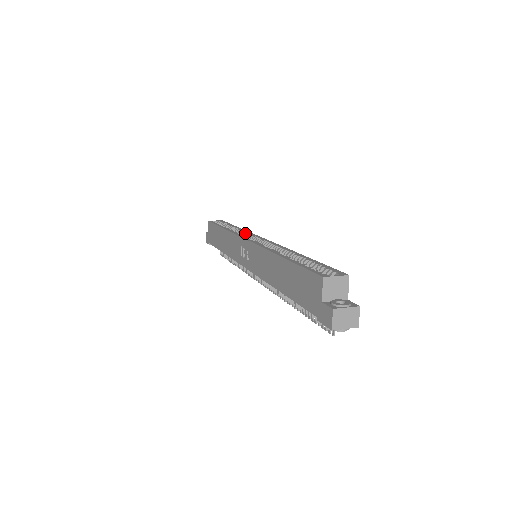
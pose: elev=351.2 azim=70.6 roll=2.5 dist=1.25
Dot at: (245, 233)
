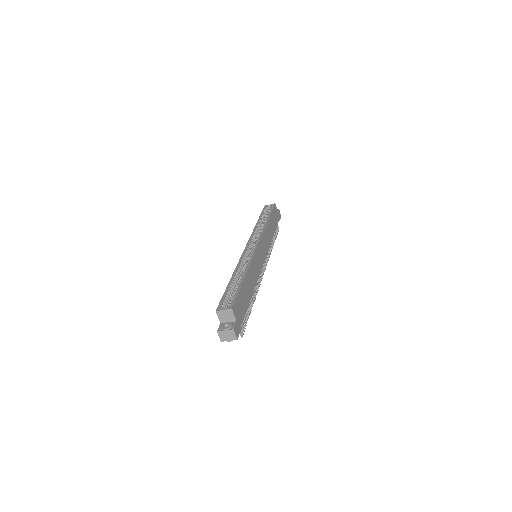
Dot at: (259, 233)
